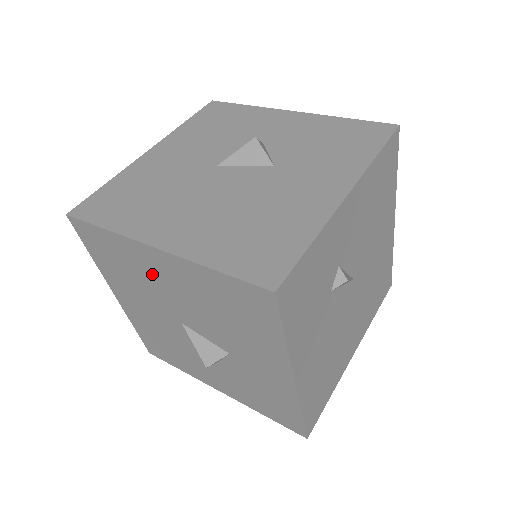
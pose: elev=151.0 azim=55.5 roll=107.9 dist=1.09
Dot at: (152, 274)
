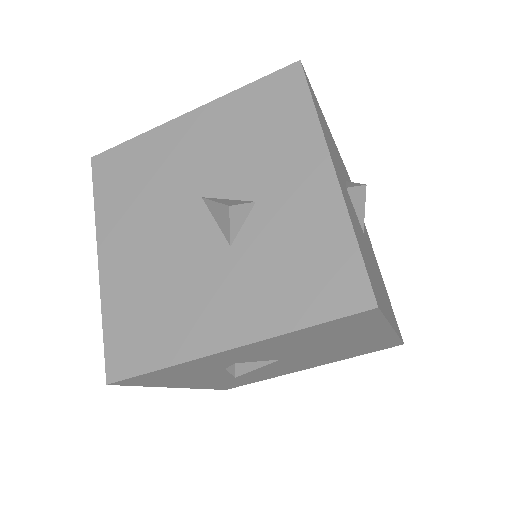
Dot at: occluded
